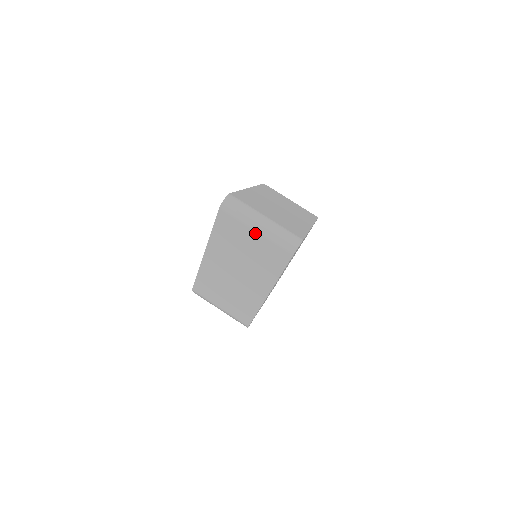
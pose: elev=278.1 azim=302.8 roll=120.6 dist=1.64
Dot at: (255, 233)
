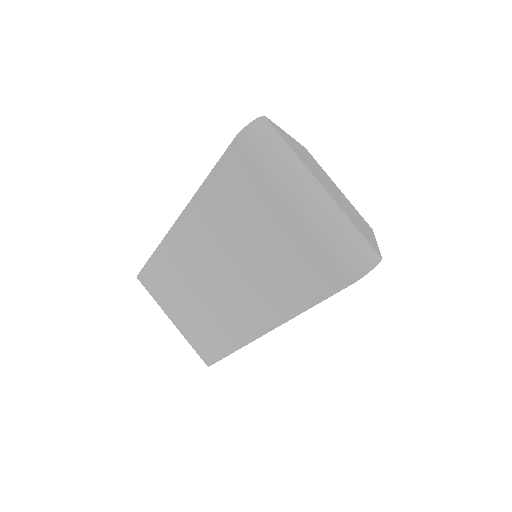
Dot at: (290, 212)
